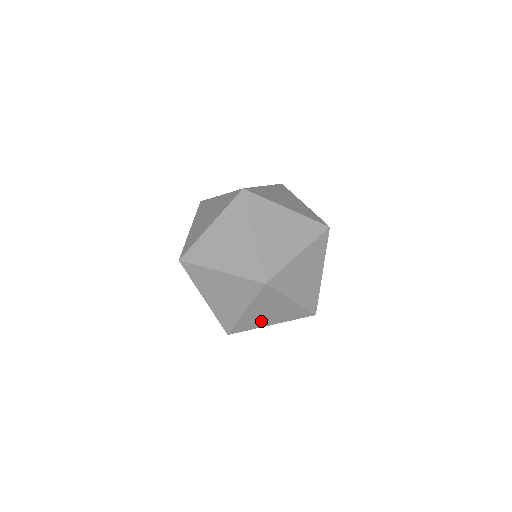
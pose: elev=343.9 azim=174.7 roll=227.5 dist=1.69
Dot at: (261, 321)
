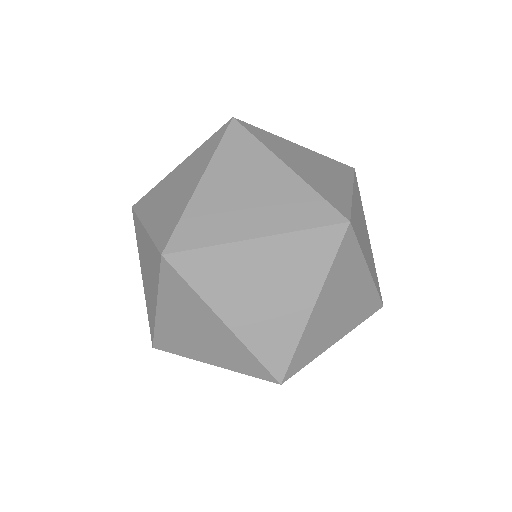
Dot at: (283, 316)
